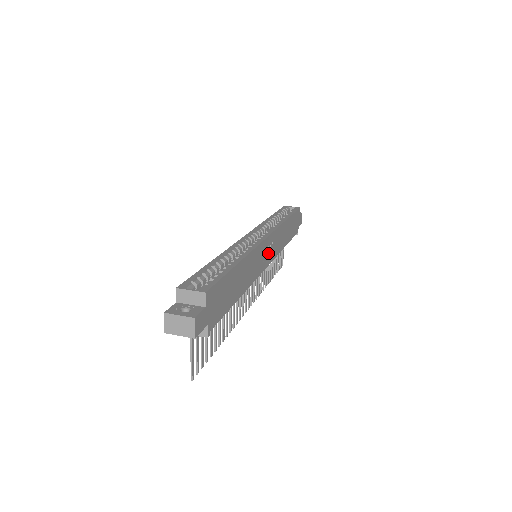
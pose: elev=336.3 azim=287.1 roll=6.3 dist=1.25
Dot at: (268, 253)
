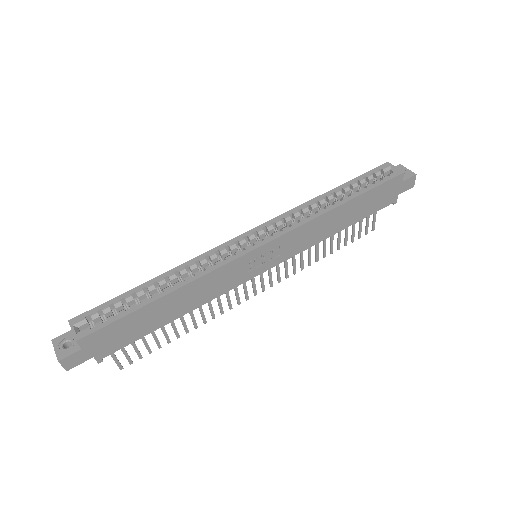
Dot at: (266, 259)
